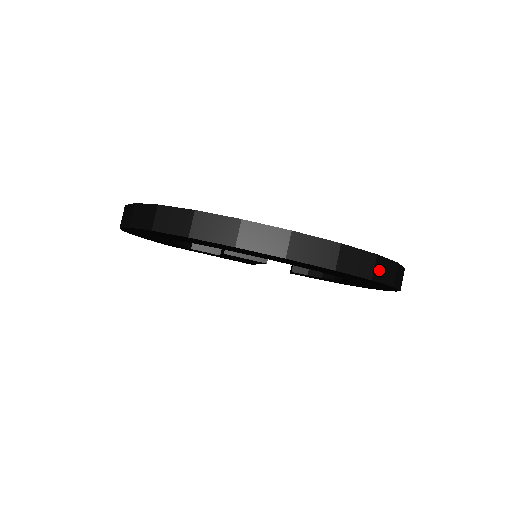
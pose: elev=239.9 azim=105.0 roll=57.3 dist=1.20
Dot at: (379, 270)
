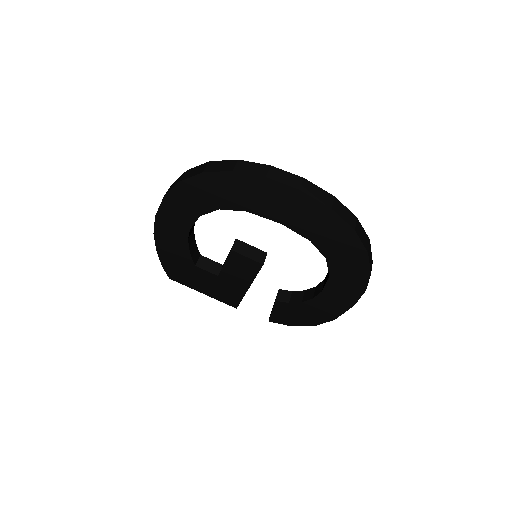
Dot at: (359, 229)
